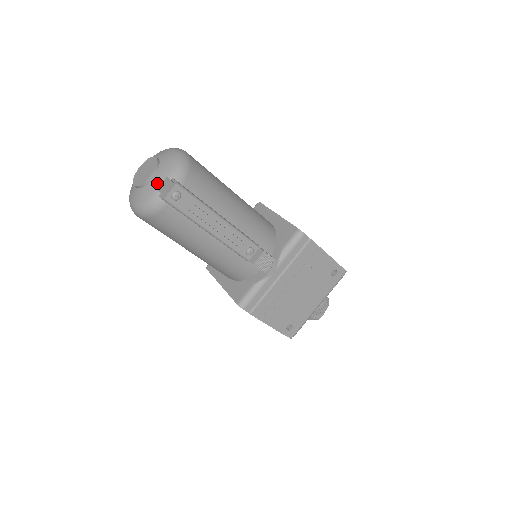
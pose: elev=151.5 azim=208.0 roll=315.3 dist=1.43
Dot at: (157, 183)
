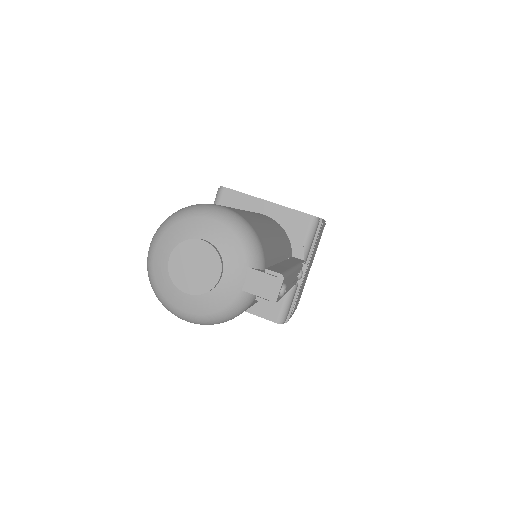
Dot at: (236, 281)
